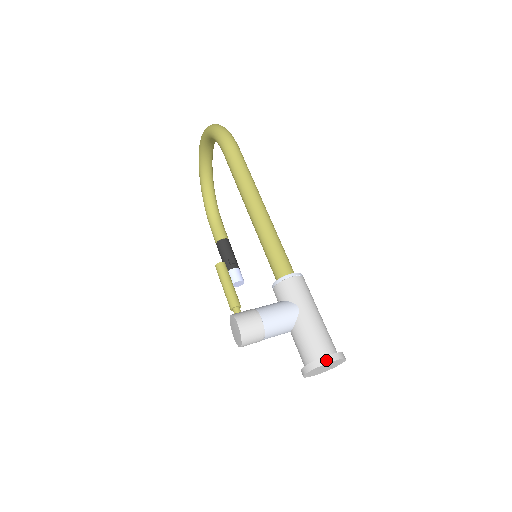
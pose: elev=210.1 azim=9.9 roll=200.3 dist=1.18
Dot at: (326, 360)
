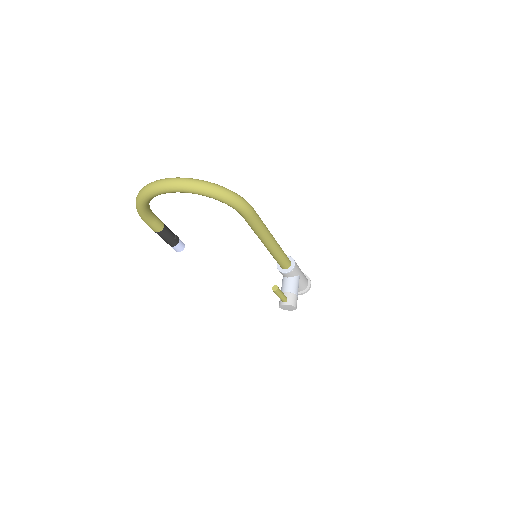
Dot at: occluded
